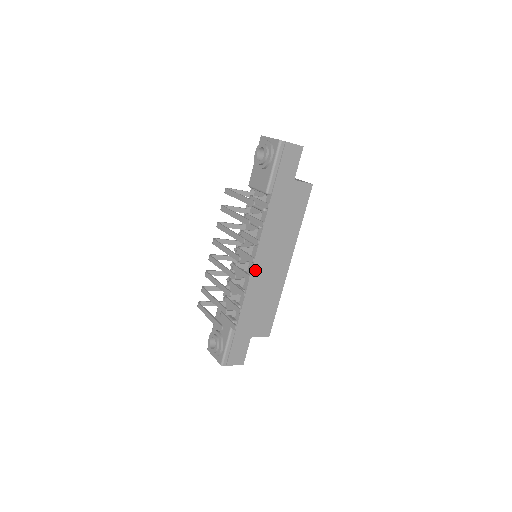
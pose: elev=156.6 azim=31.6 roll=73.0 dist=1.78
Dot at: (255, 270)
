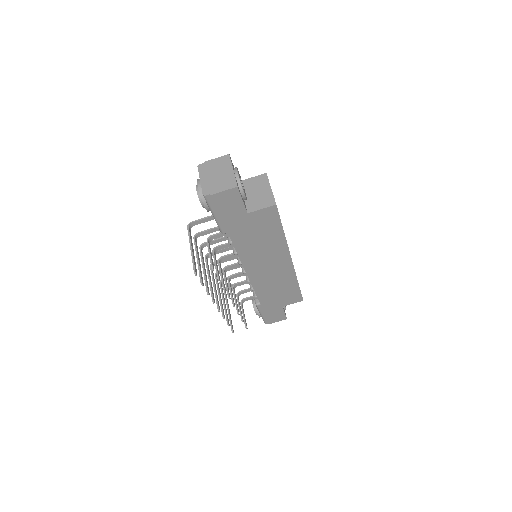
Dot at: (253, 277)
